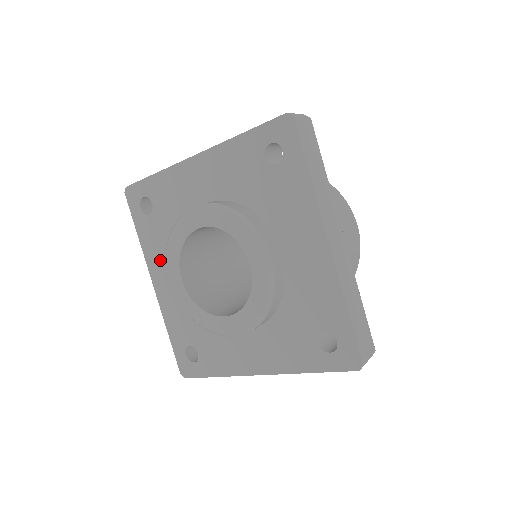
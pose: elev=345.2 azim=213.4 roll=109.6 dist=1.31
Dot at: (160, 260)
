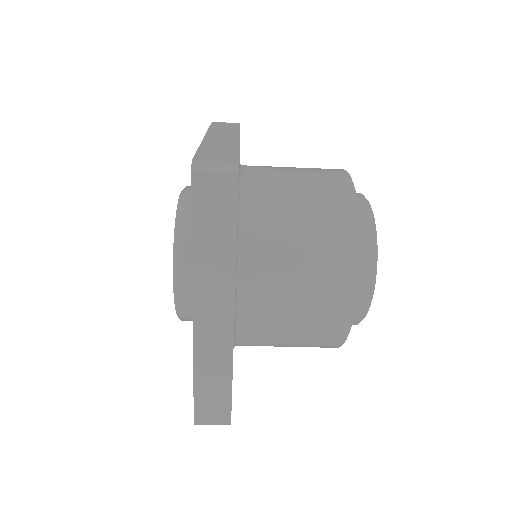
Dot at: occluded
